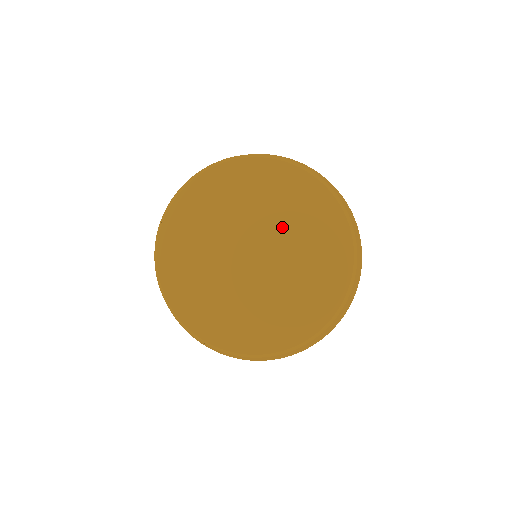
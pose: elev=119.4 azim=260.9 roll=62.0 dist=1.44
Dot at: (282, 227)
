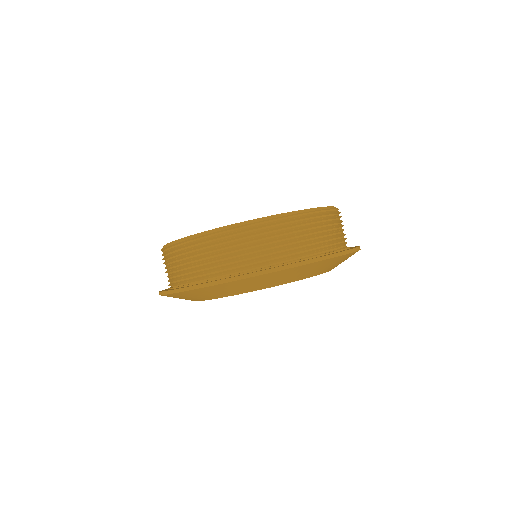
Dot at: occluded
